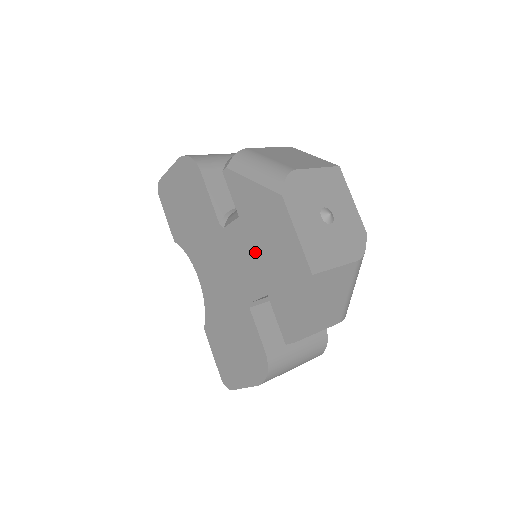
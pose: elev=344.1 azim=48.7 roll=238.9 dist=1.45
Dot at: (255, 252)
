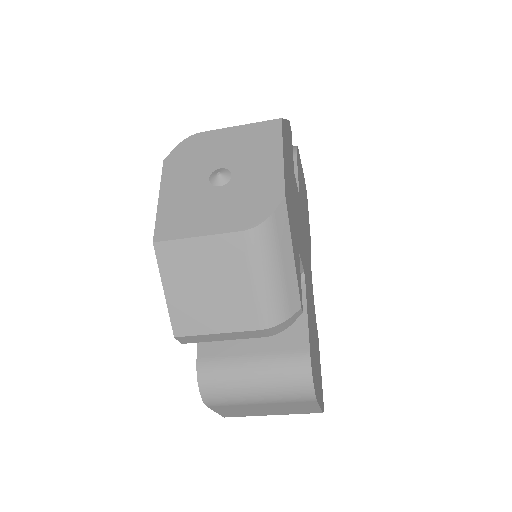
Dot at: occluded
